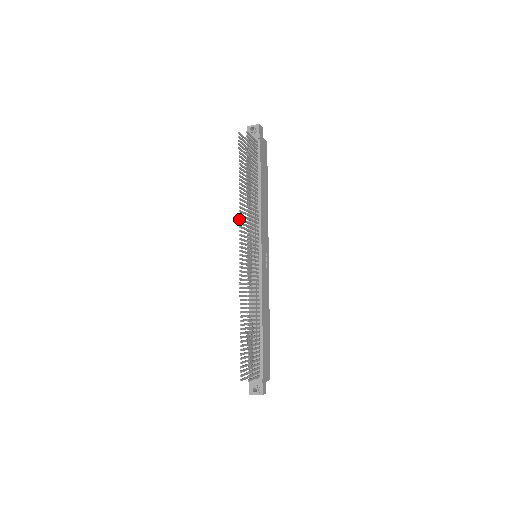
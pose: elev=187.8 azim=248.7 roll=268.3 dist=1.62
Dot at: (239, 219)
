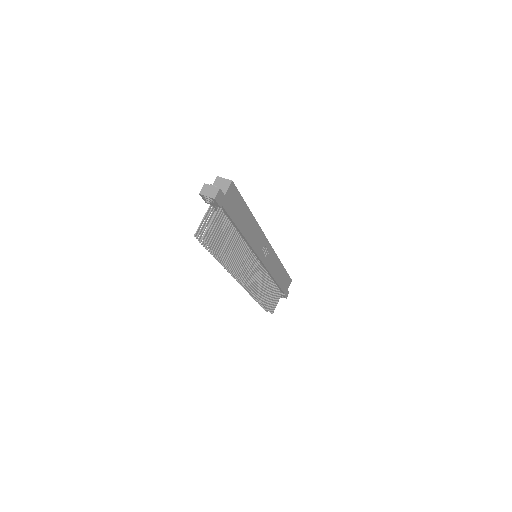
Dot at: occluded
